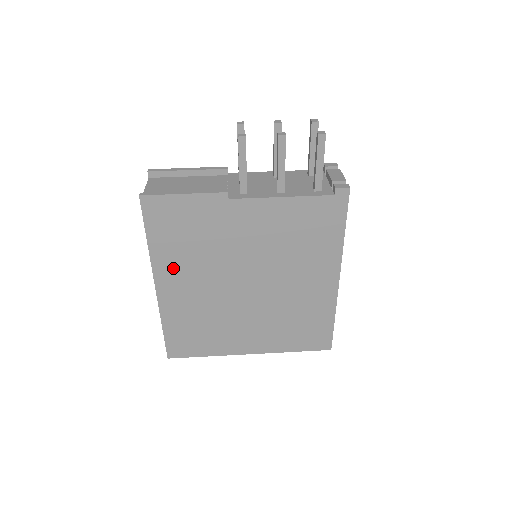
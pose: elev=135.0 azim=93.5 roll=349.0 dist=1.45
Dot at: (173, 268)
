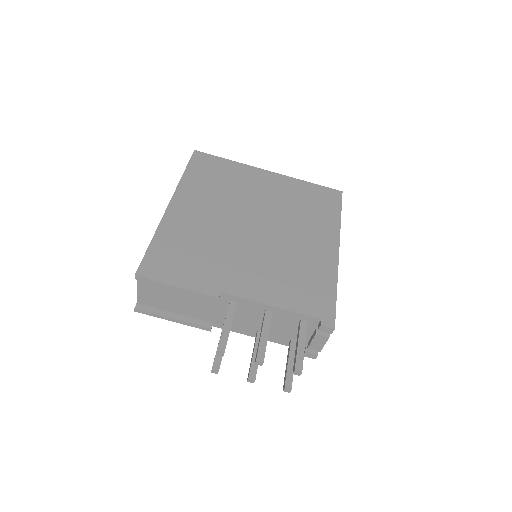
Dot at: occluded
